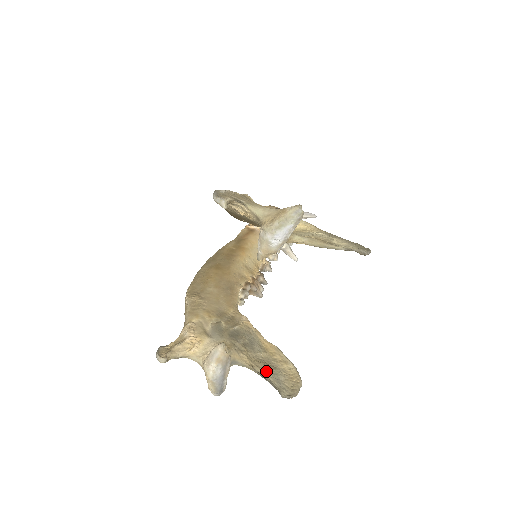
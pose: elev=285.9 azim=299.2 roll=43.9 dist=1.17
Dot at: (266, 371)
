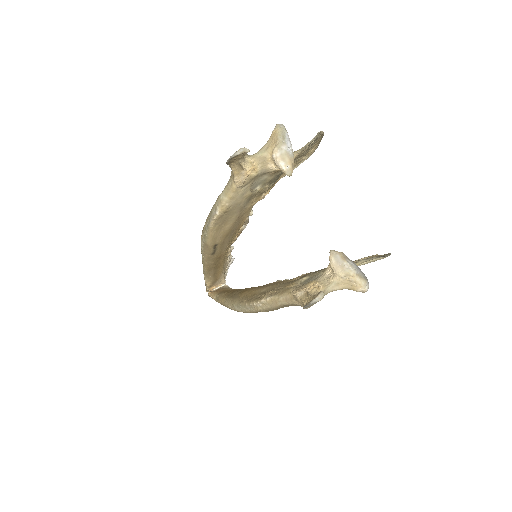
Dot at: occluded
